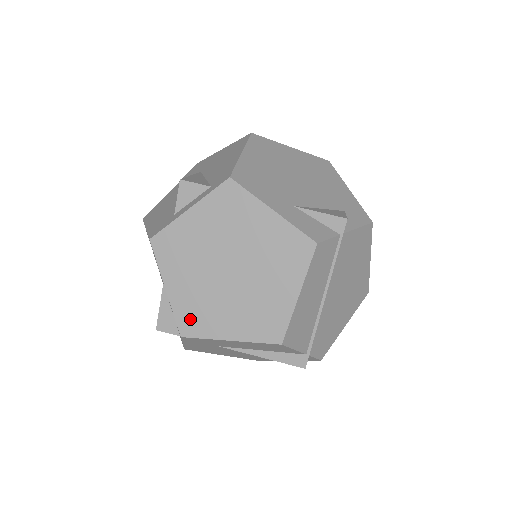
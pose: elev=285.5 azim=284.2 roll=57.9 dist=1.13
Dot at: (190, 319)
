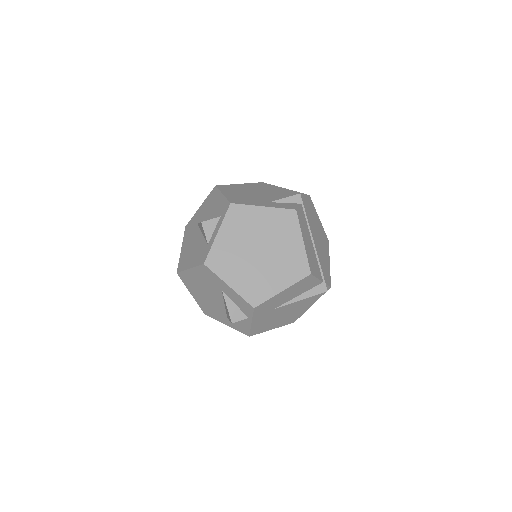
Dot at: (253, 294)
